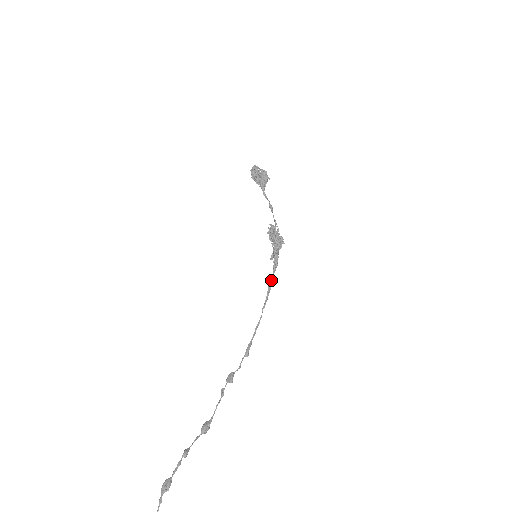
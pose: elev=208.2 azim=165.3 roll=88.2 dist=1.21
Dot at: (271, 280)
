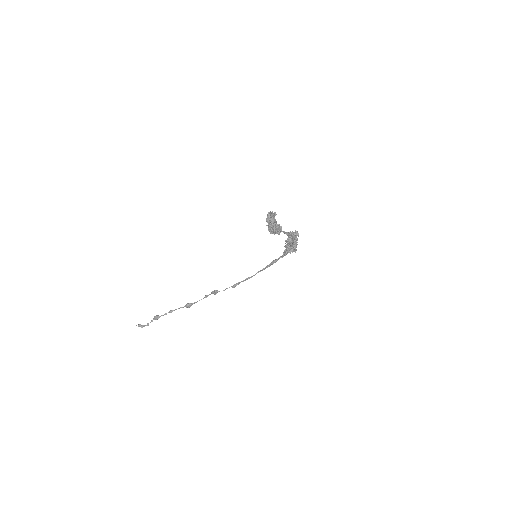
Dot at: (275, 261)
